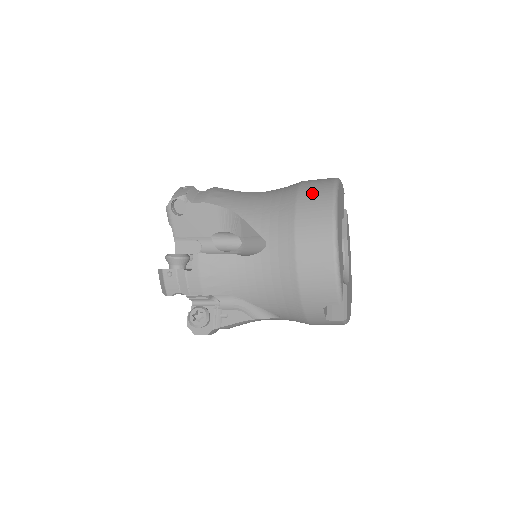
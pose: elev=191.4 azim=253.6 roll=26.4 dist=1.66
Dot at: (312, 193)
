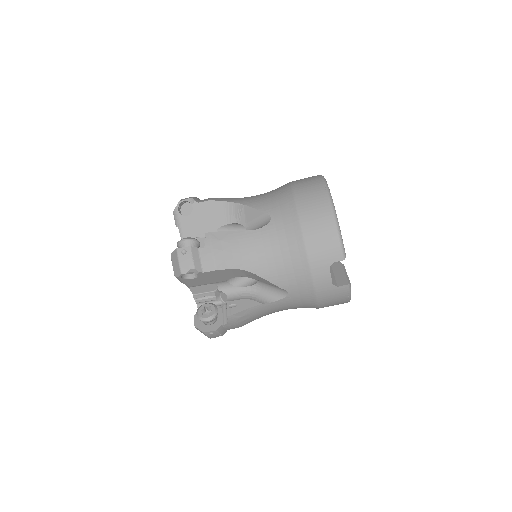
Dot at: (303, 180)
